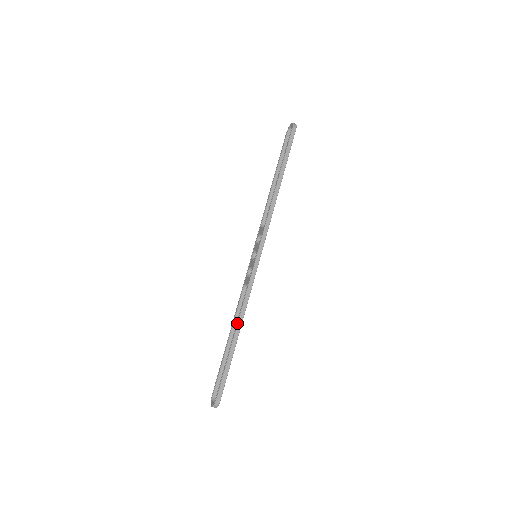
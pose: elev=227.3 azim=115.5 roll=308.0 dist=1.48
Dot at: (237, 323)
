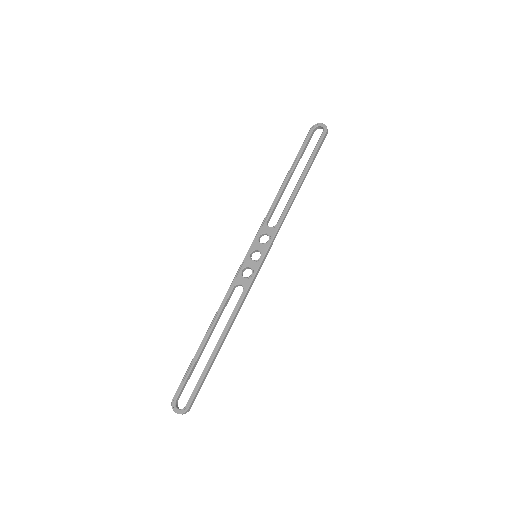
Dot at: (228, 328)
